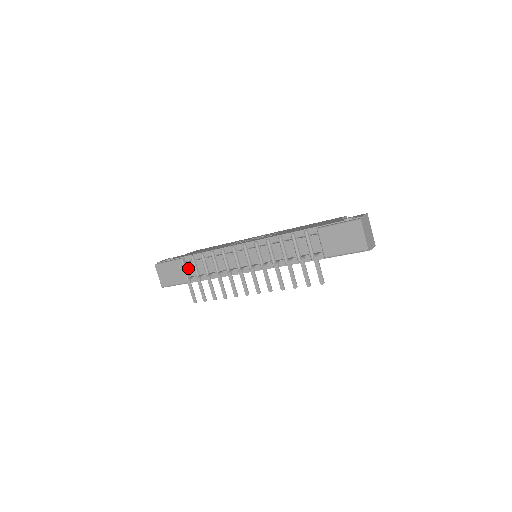
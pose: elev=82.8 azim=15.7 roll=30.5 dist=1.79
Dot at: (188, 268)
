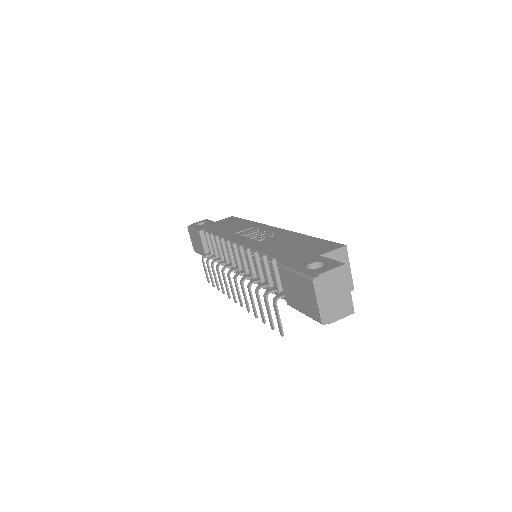
Dot at: occluded
